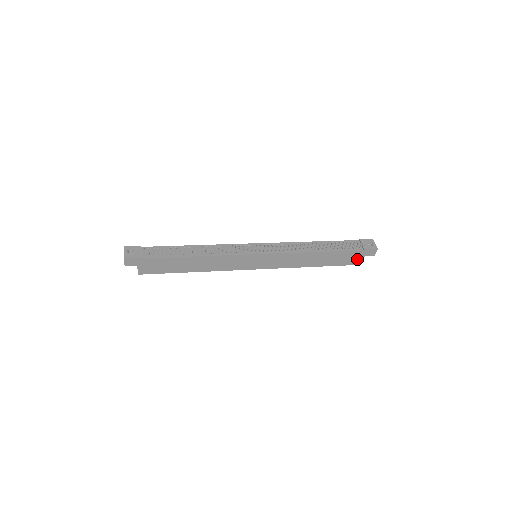
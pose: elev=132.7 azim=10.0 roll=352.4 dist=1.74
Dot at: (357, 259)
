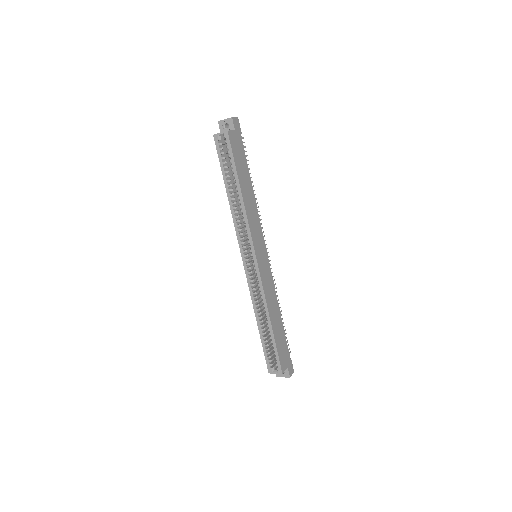
Dot at: (284, 363)
